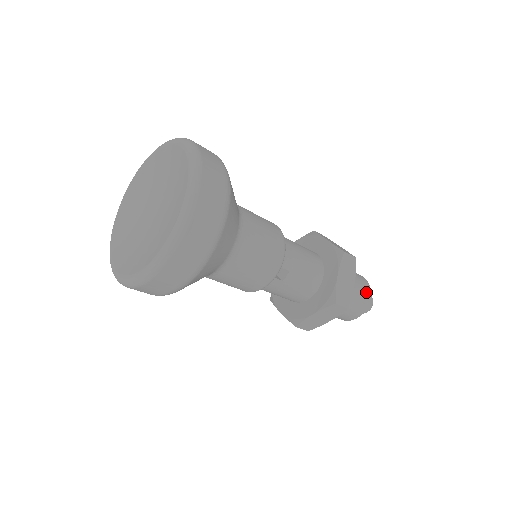
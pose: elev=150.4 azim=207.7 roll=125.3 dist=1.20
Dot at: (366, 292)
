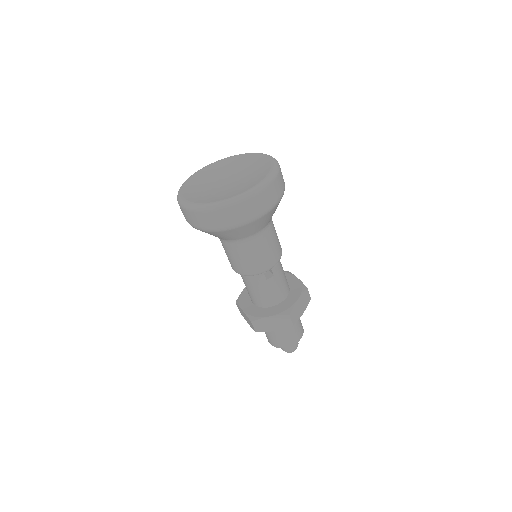
Dot at: (301, 332)
